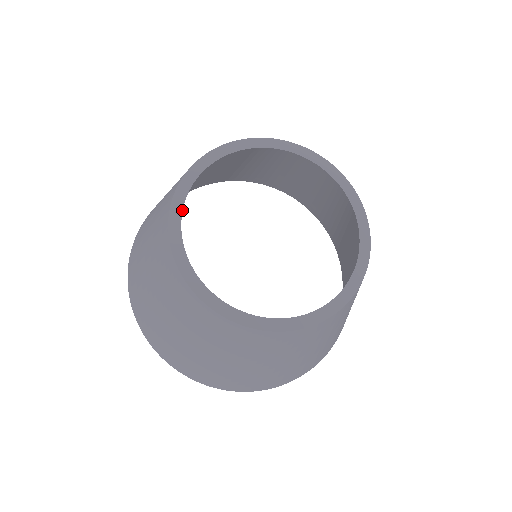
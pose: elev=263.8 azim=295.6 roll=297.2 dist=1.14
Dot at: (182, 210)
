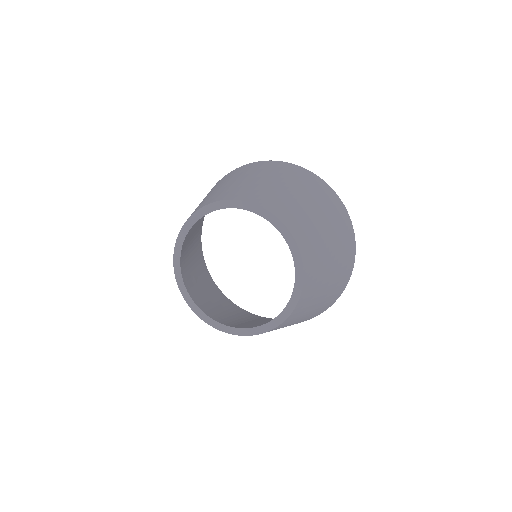
Dot at: occluded
